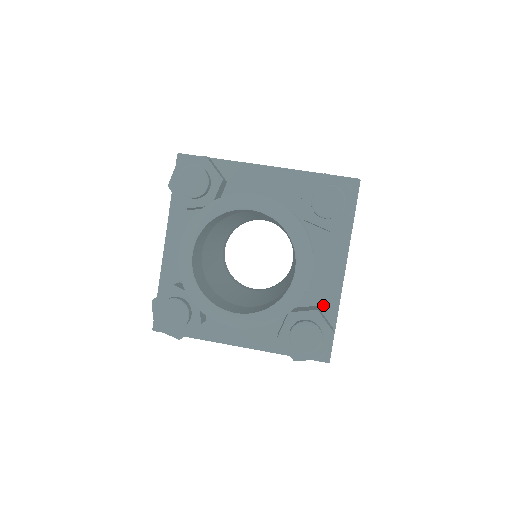
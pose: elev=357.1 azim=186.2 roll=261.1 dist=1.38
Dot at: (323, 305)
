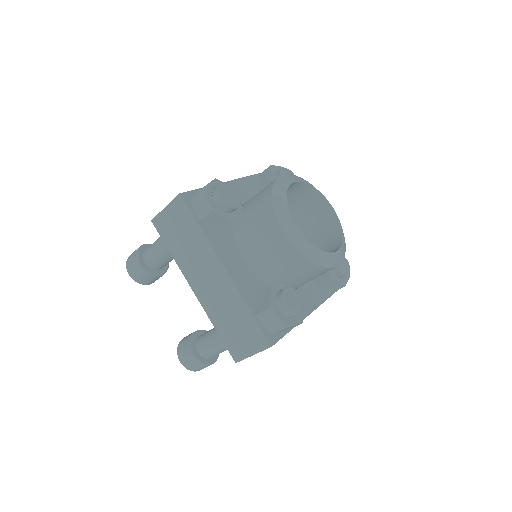
Dot at: occluded
